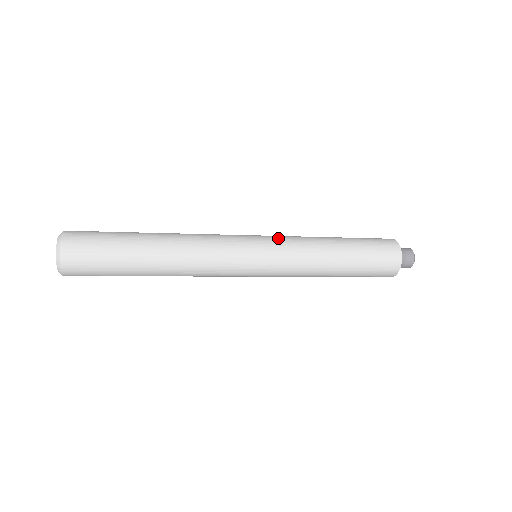
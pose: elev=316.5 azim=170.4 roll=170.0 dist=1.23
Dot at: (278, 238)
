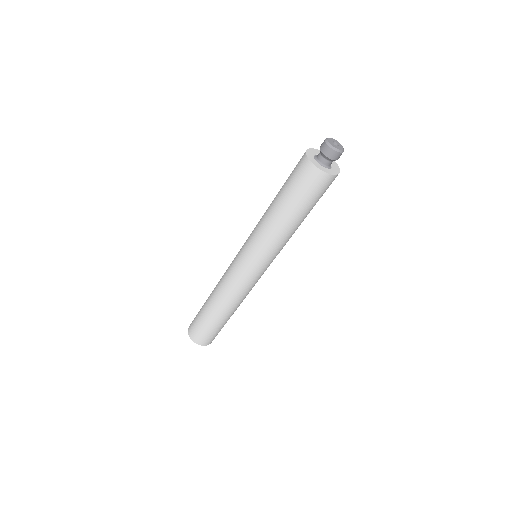
Dot at: (255, 253)
